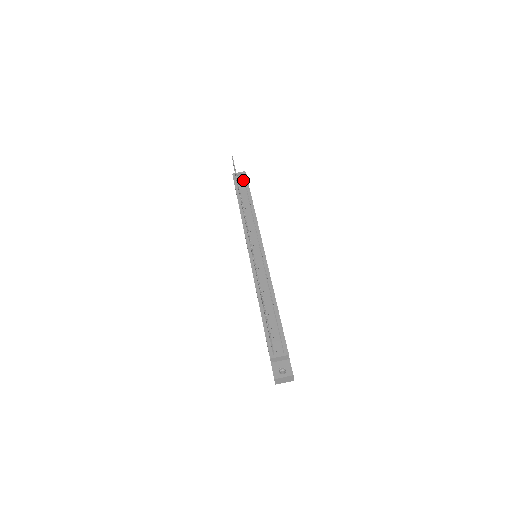
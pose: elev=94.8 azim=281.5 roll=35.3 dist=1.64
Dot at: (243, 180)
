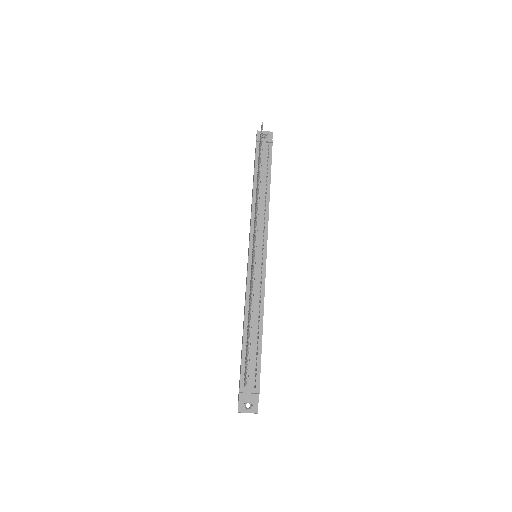
Dot at: (267, 147)
